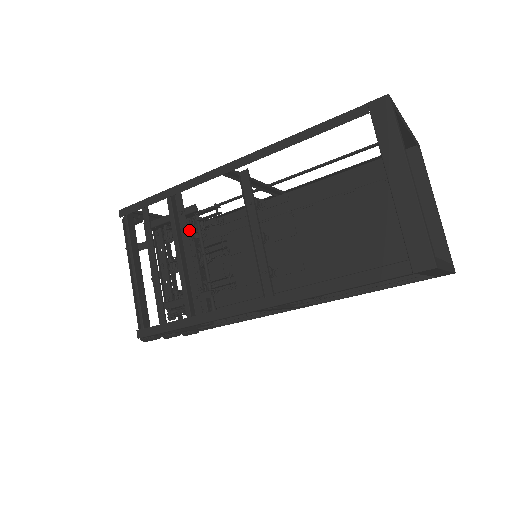
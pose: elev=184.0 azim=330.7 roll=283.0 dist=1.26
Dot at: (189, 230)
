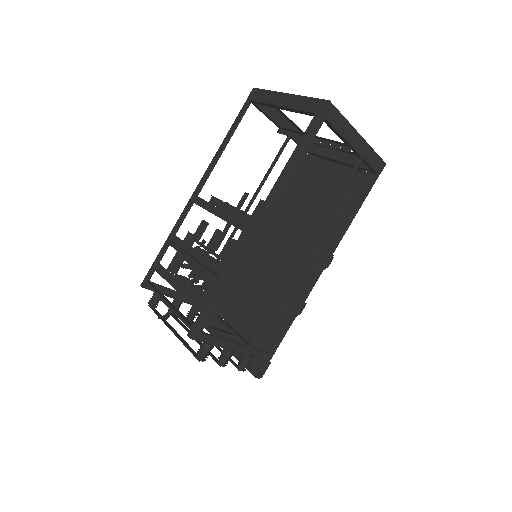
Dot at: occluded
